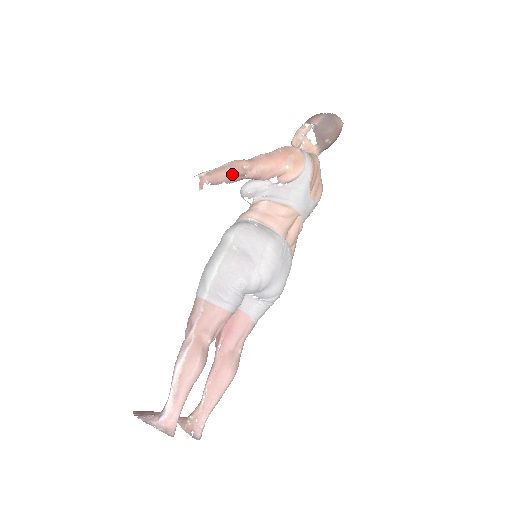
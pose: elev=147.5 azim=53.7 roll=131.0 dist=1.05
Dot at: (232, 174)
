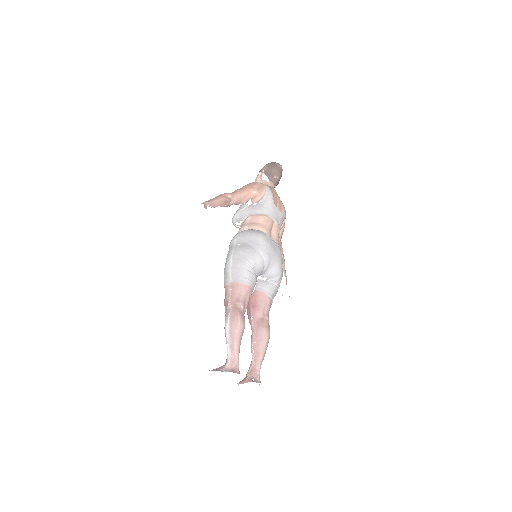
Dot at: (222, 200)
